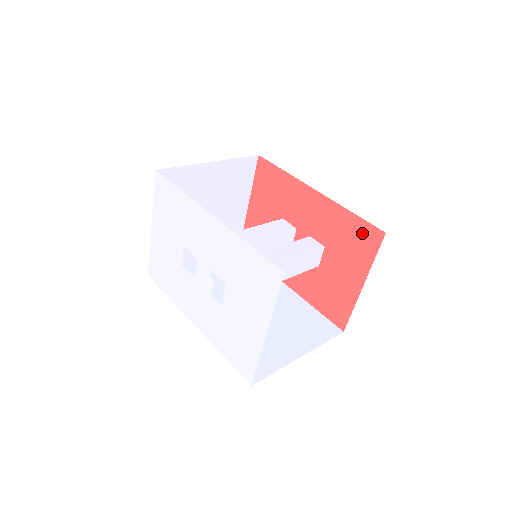
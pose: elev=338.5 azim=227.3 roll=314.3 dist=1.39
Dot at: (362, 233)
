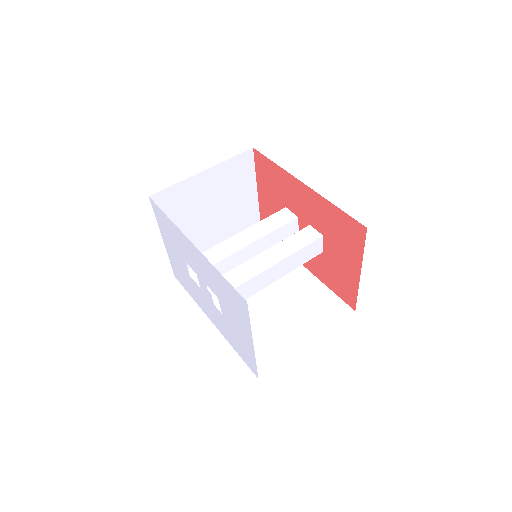
Dot at: (349, 226)
